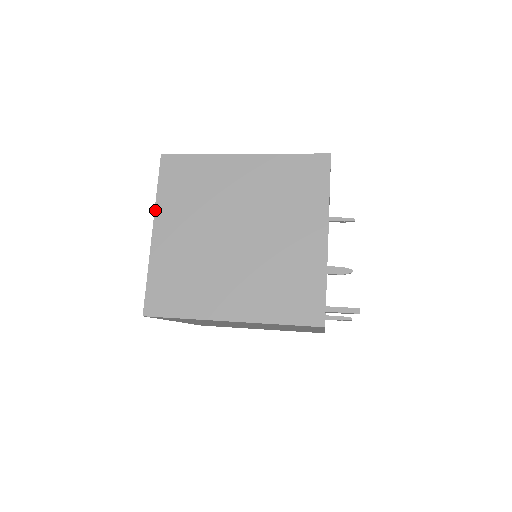
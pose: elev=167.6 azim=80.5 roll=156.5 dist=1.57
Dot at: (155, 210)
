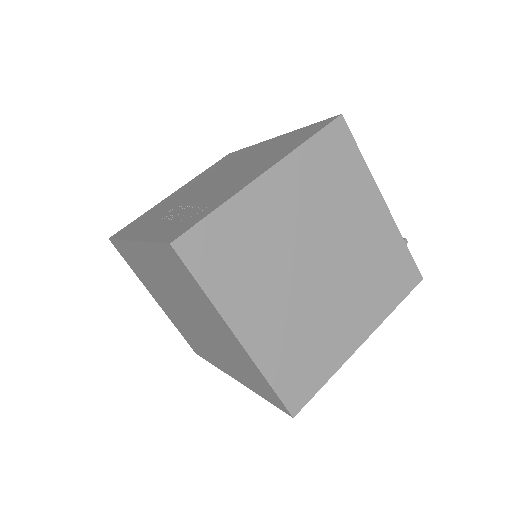
Dot at: (220, 314)
